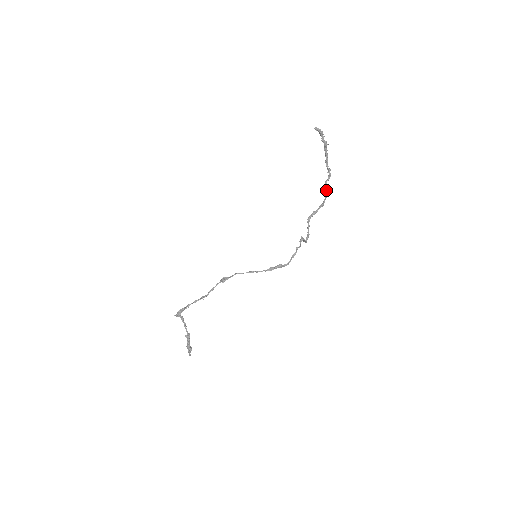
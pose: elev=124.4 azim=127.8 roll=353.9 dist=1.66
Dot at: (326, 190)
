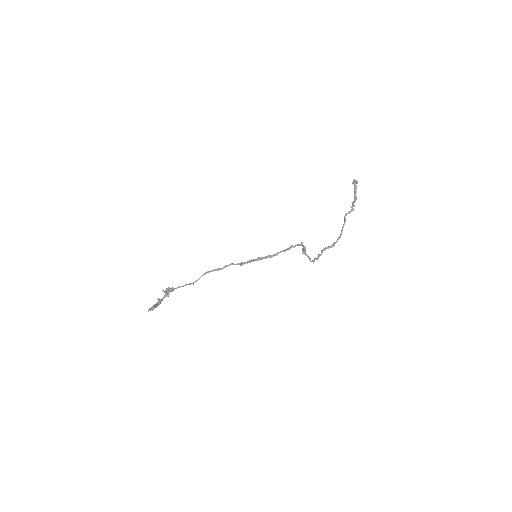
Dot at: (344, 219)
